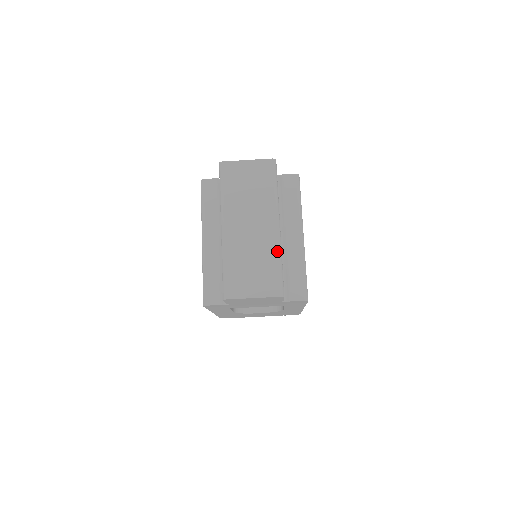
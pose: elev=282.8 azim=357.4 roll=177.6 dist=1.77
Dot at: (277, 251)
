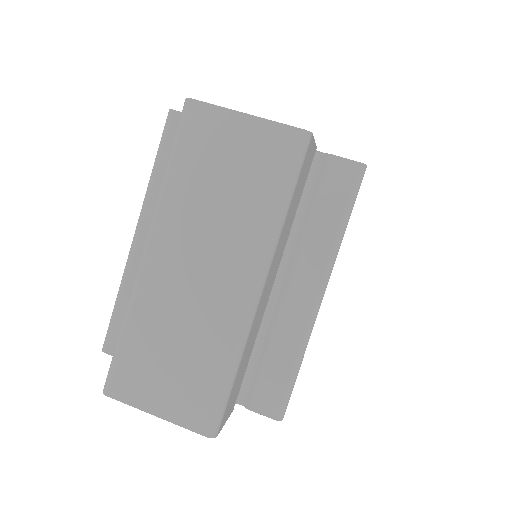
Dot at: (234, 345)
